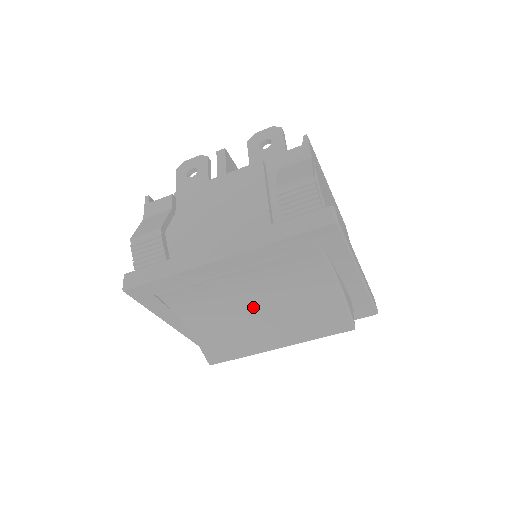
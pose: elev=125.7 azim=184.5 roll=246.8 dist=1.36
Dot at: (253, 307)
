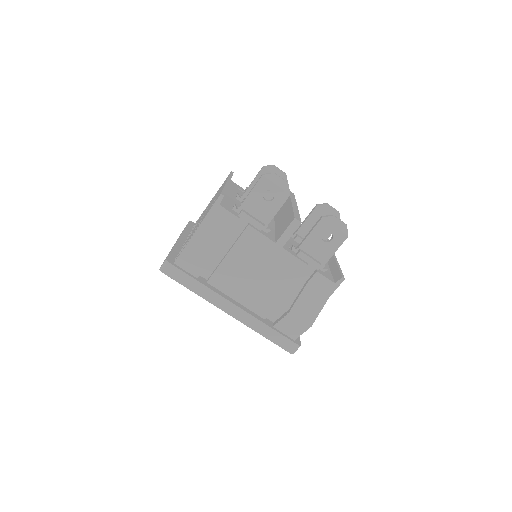
Dot at: occluded
